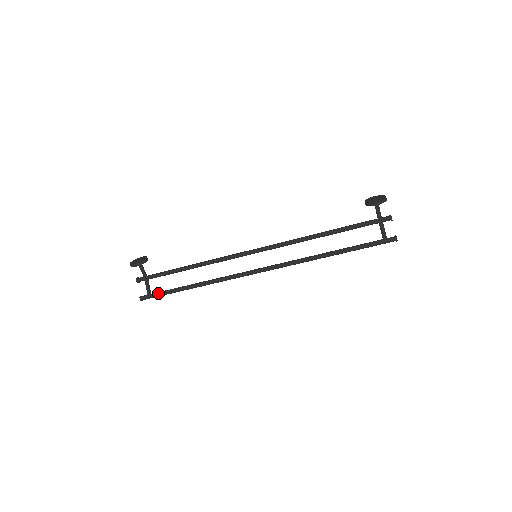
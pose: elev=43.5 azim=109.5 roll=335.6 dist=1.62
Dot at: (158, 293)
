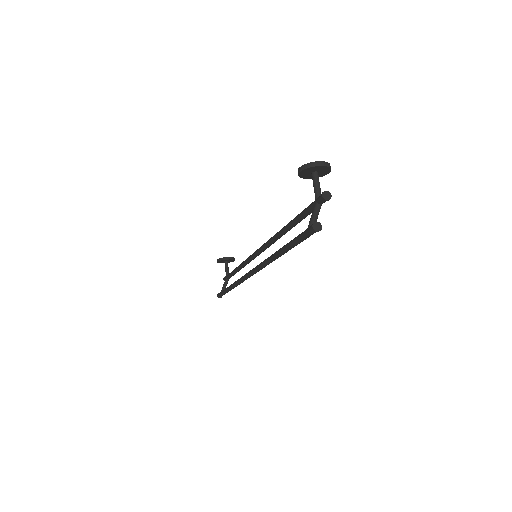
Dot at: (222, 291)
